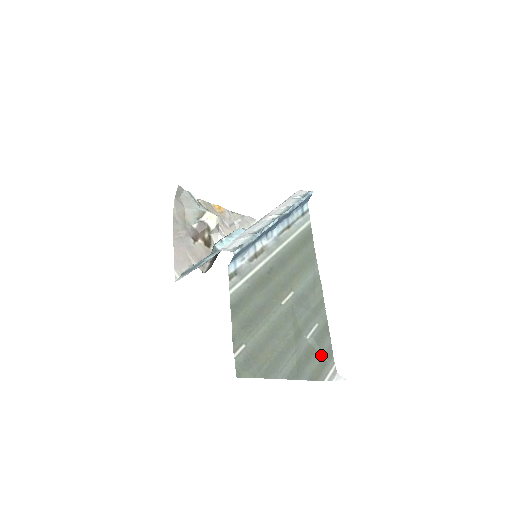
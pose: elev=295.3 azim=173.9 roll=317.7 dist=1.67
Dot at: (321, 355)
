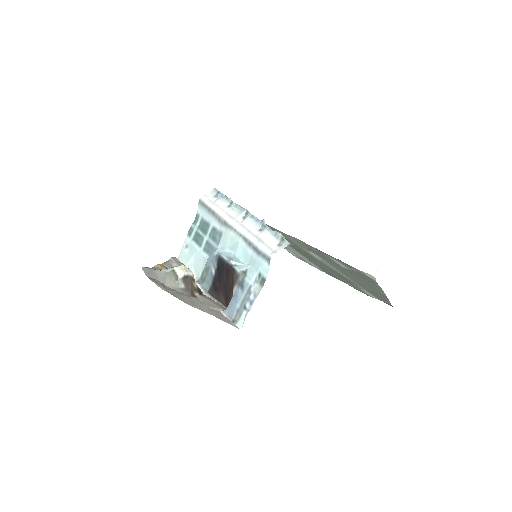
Dot at: (356, 271)
